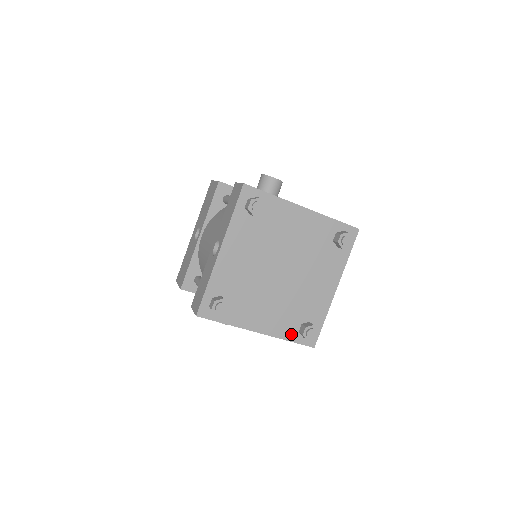
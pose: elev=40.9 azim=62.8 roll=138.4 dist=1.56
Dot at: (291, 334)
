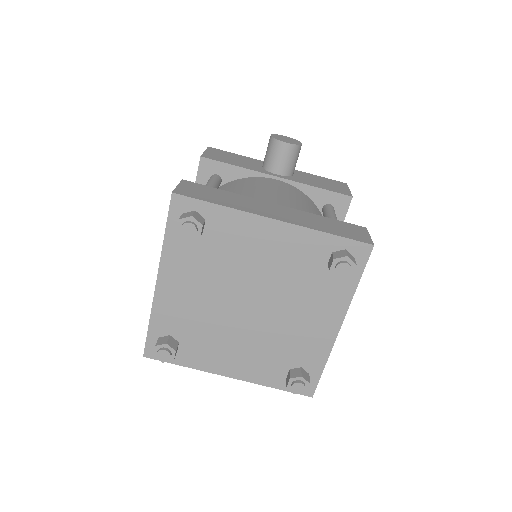
Dot at: (276, 380)
